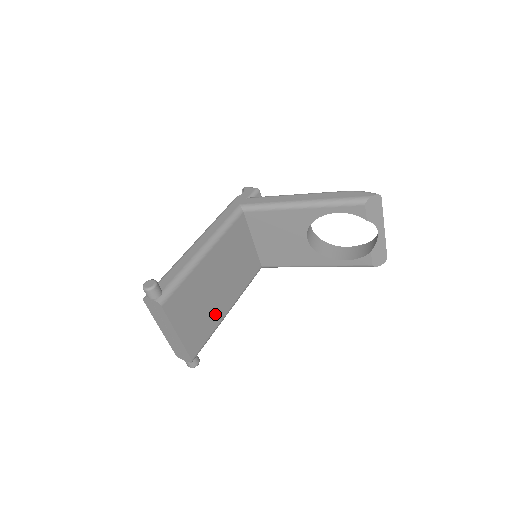
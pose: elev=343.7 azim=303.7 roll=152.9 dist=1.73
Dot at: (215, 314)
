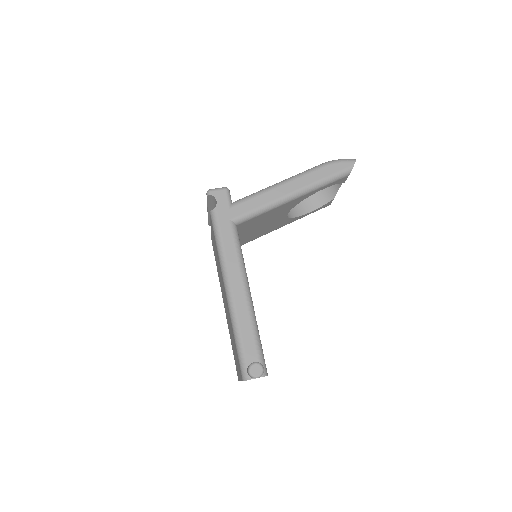
Dot at: occluded
